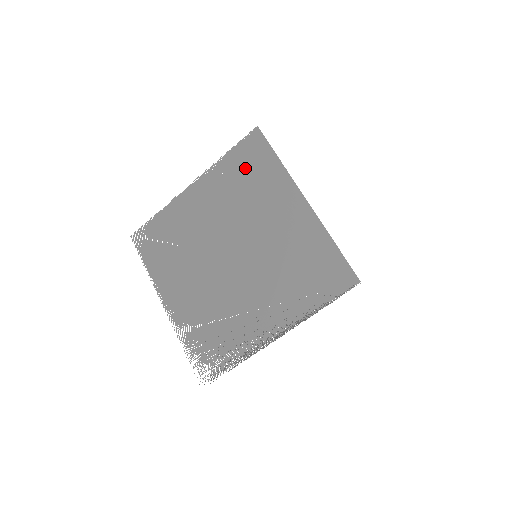
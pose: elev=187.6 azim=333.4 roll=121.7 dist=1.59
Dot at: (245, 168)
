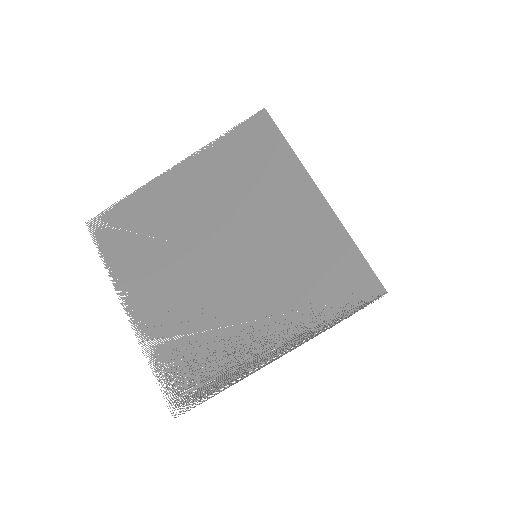
Dot at: (247, 153)
